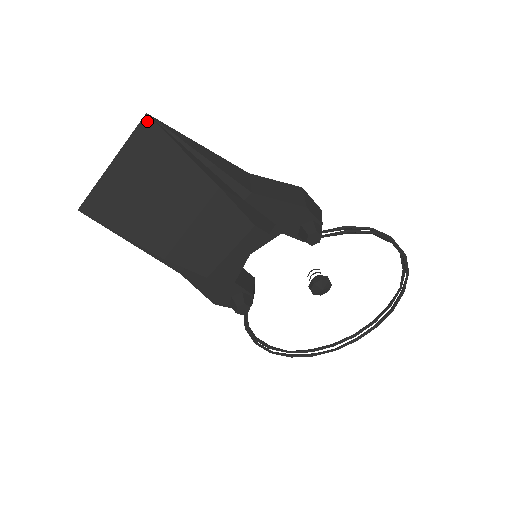
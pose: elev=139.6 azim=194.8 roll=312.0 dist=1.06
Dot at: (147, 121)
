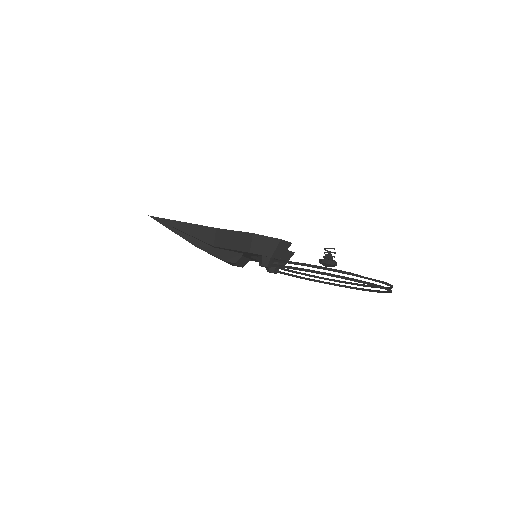
Dot at: (151, 217)
